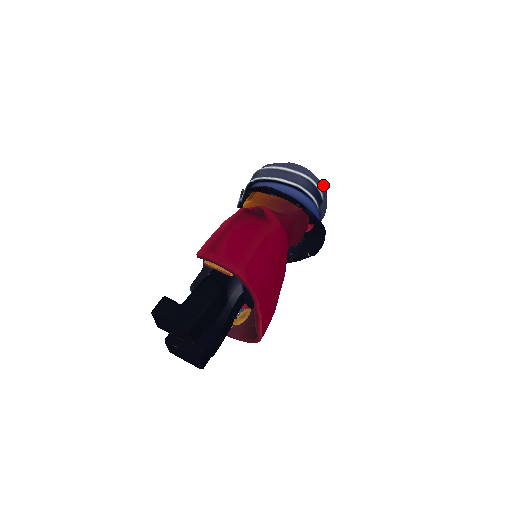
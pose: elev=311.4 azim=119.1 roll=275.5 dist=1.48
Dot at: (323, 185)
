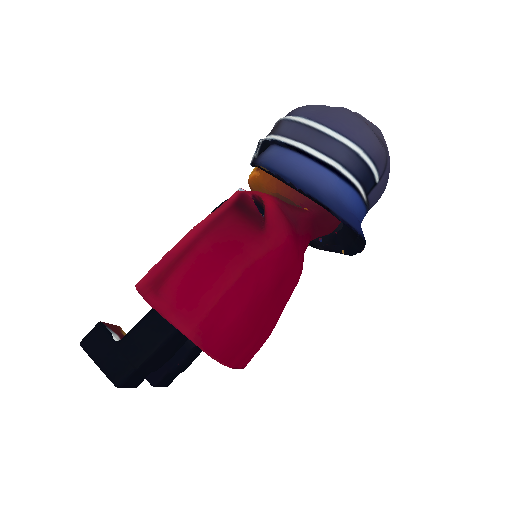
Dot at: (386, 153)
